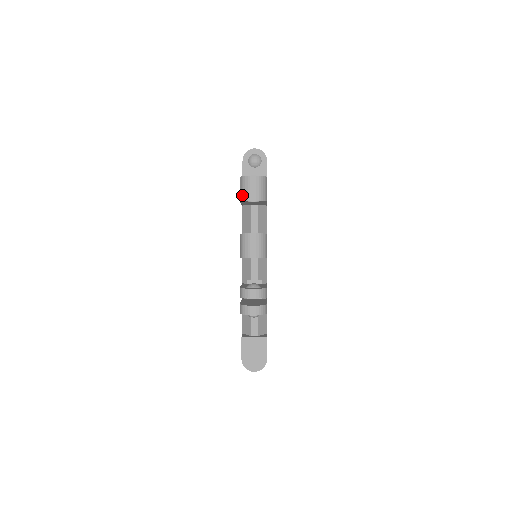
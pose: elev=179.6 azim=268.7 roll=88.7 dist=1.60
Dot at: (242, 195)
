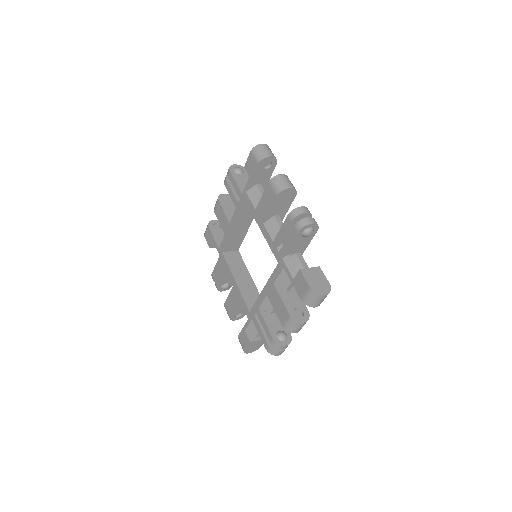
Dot at: (260, 156)
